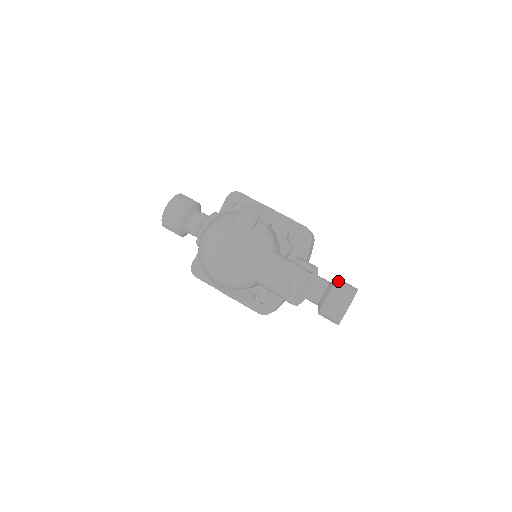
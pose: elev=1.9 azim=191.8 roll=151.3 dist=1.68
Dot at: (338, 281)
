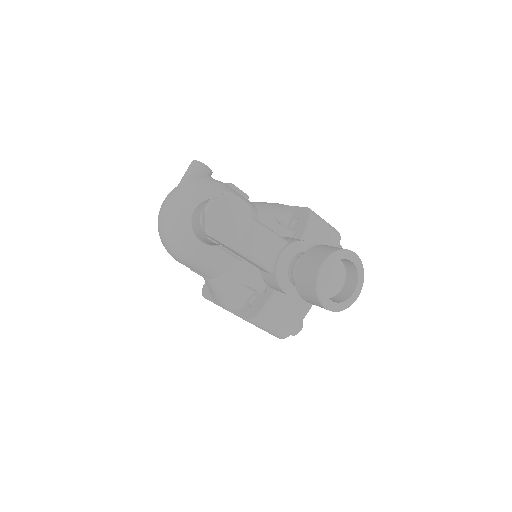
Dot at: (324, 245)
